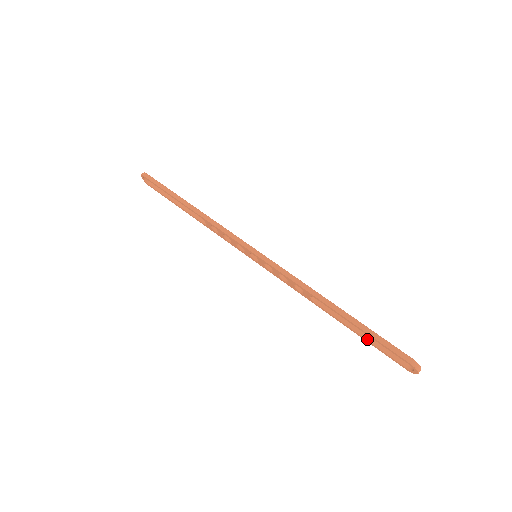
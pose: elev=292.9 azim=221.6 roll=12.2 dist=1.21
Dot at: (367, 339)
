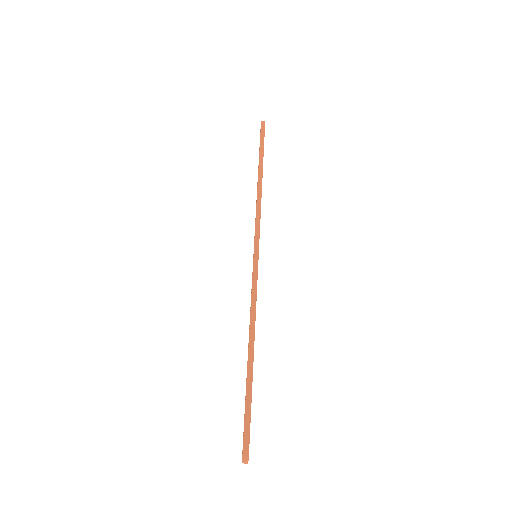
Dot at: occluded
